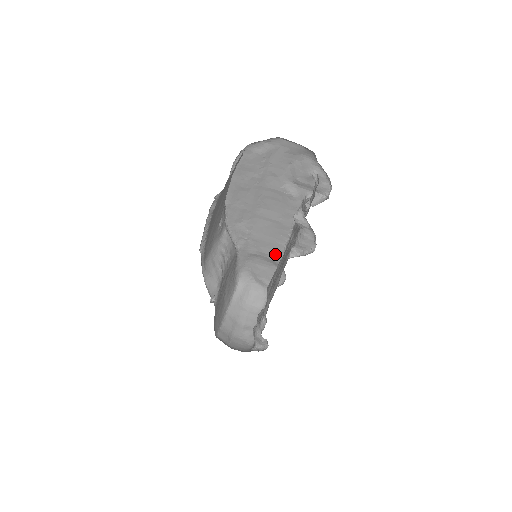
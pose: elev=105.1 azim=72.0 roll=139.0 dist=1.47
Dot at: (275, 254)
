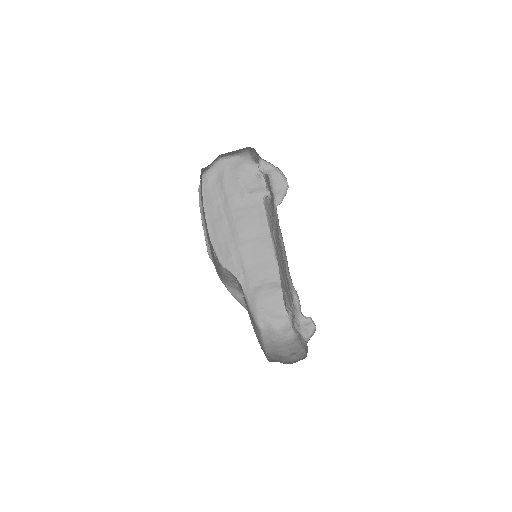
Dot at: (272, 274)
